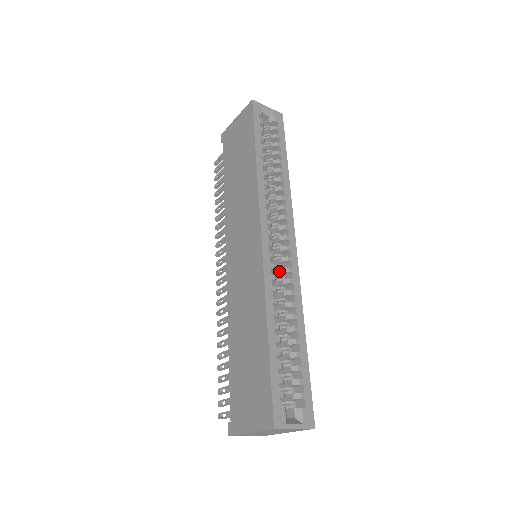
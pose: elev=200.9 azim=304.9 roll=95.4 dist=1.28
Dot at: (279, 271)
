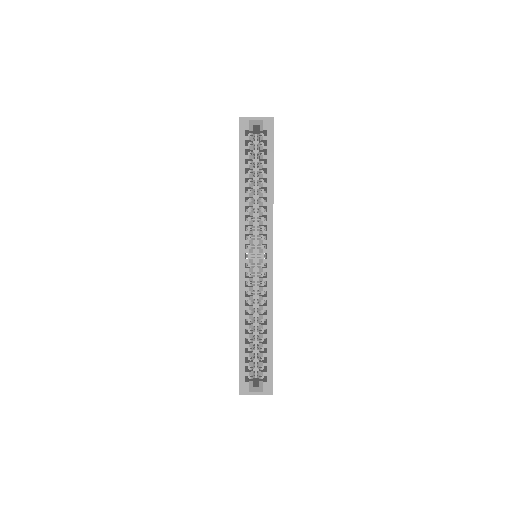
Dot at: (259, 278)
